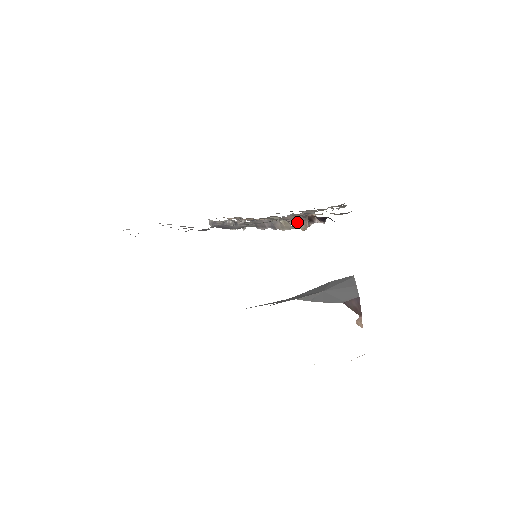
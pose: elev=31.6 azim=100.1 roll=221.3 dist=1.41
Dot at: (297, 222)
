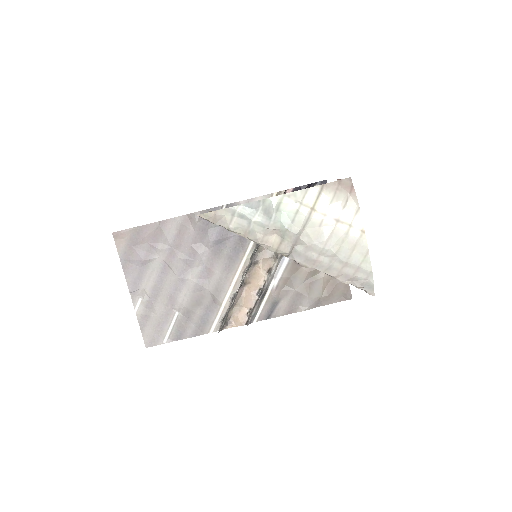
Dot at: occluded
